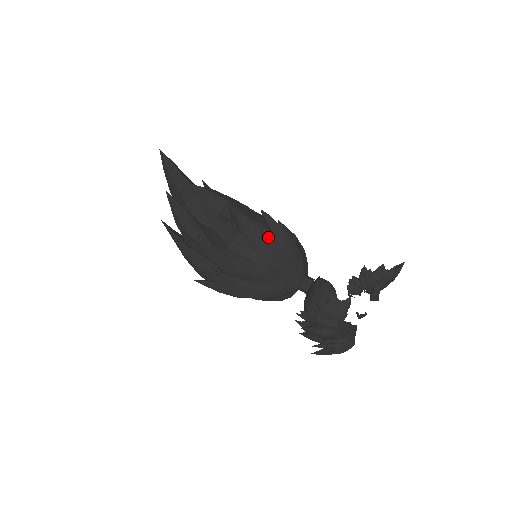
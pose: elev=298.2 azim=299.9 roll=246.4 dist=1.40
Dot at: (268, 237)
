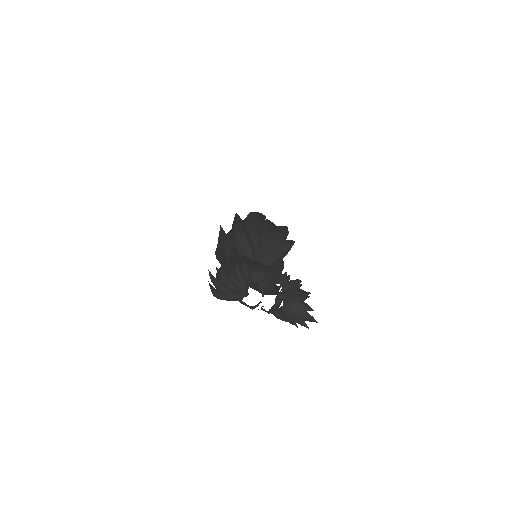
Dot at: (283, 235)
